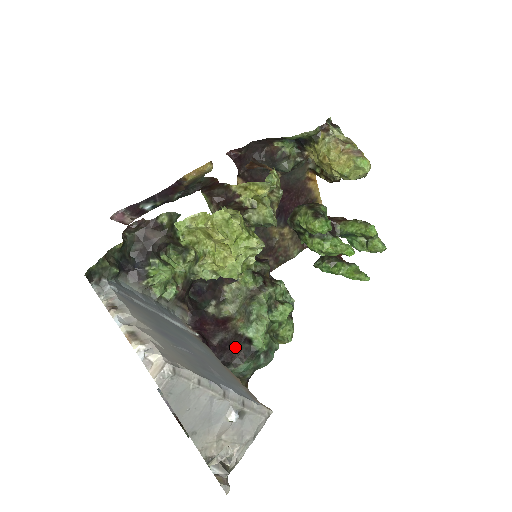
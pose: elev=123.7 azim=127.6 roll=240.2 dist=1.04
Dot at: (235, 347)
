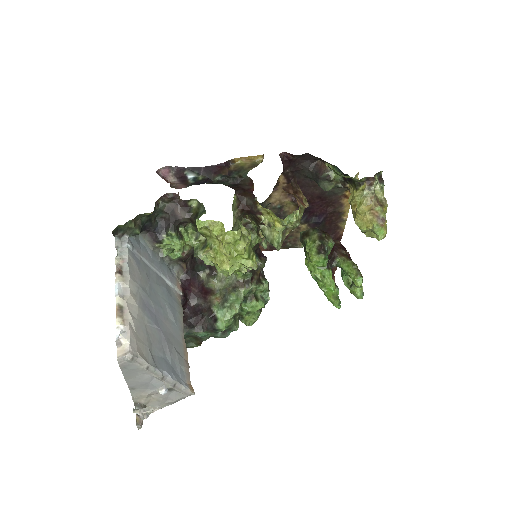
Dot at: (204, 317)
